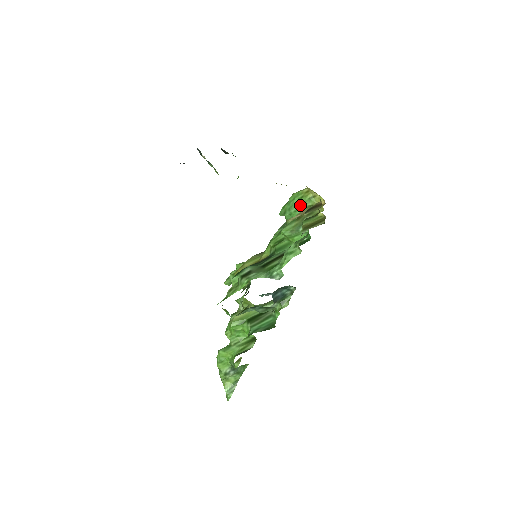
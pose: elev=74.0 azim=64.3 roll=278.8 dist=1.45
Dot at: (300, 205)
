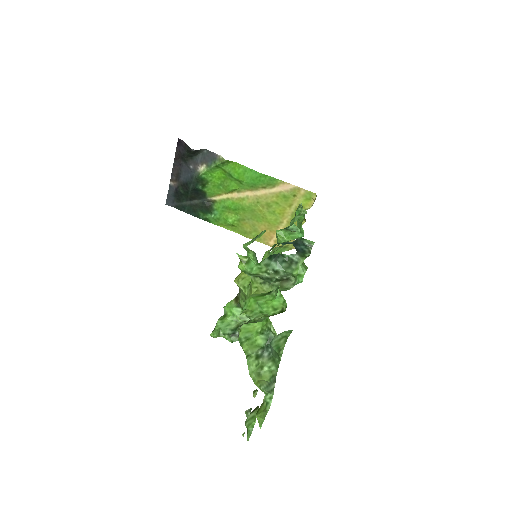
Dot at: (277, 253)
